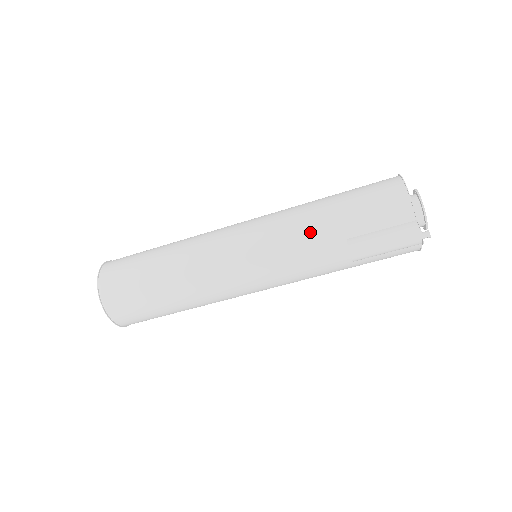
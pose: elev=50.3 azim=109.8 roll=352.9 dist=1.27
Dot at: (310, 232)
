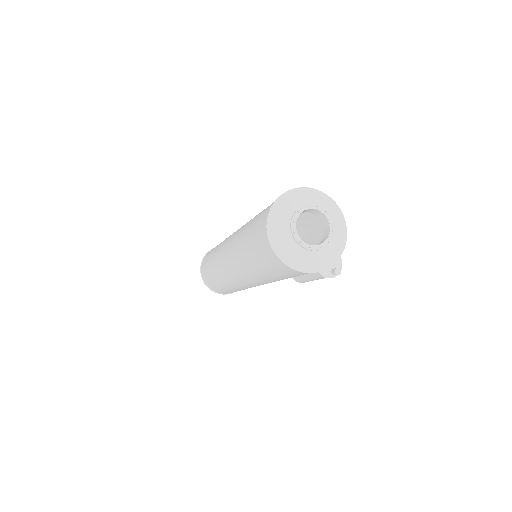
Dot at: (268, 281)
